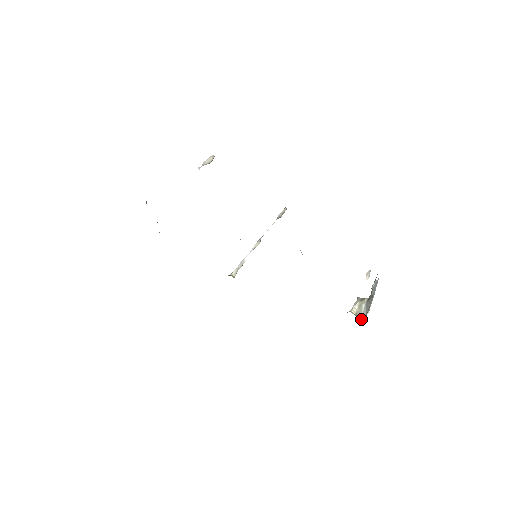
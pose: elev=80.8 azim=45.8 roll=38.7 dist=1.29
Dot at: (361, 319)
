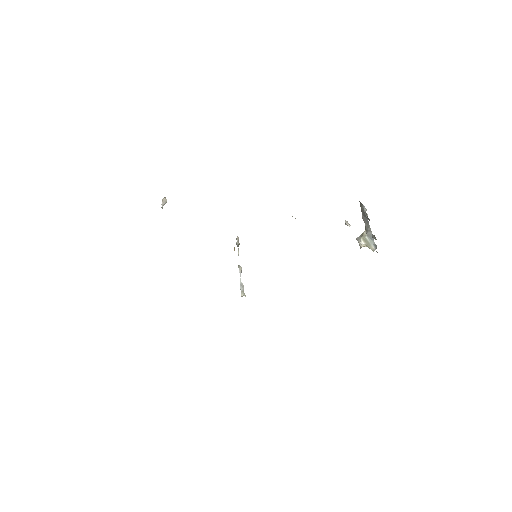
Dot at: (374, 248)
